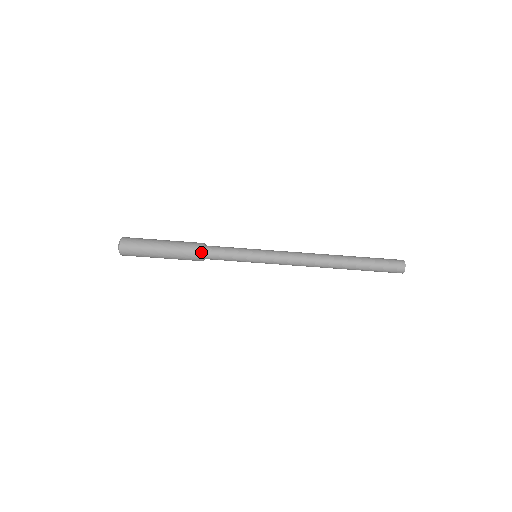
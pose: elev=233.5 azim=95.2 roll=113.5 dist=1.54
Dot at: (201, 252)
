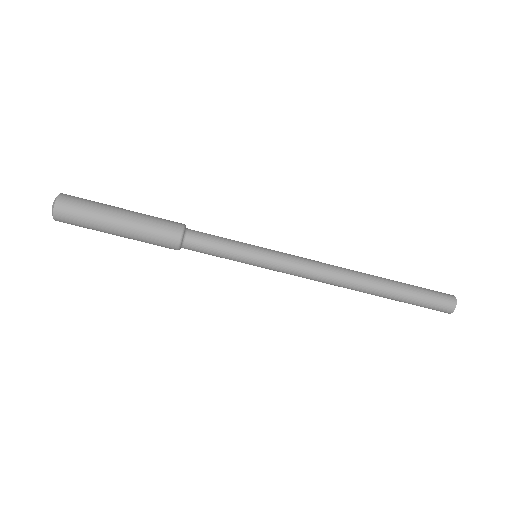
Dot at: (180, 229)
